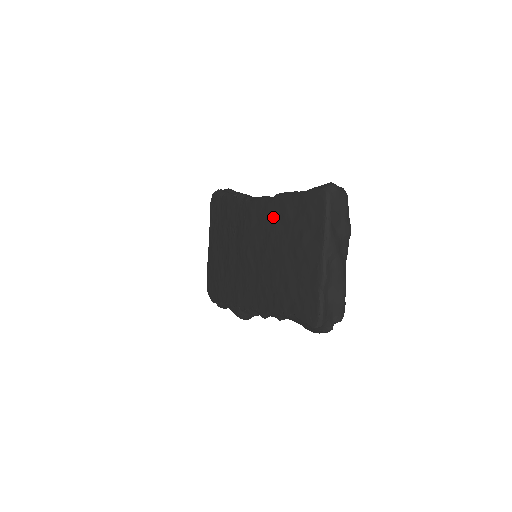
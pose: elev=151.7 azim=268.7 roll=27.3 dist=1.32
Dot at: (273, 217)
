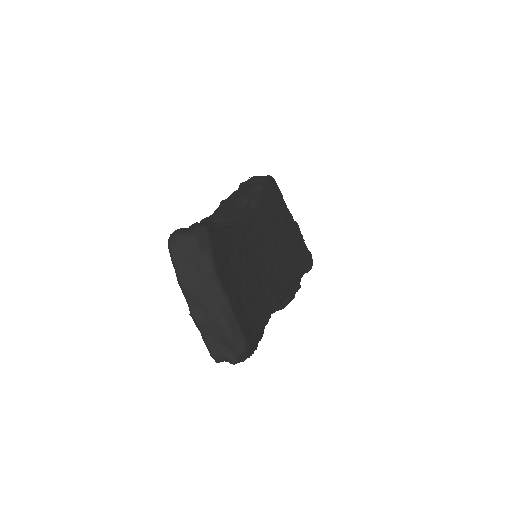
Dot at: occluded
